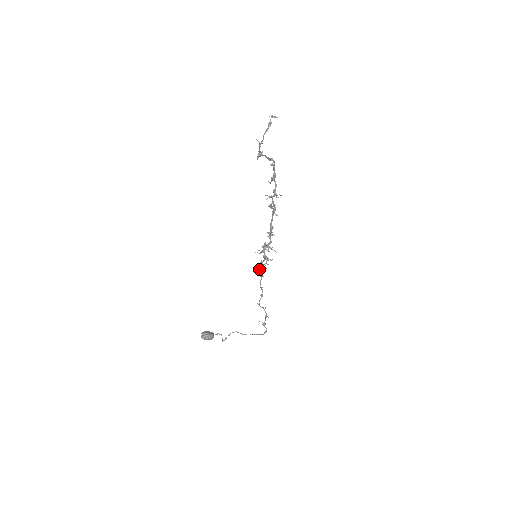
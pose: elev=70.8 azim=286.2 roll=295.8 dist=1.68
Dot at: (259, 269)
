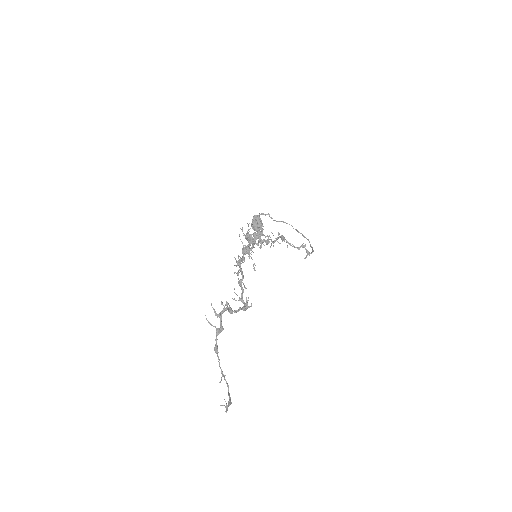
Dot at: occluded
